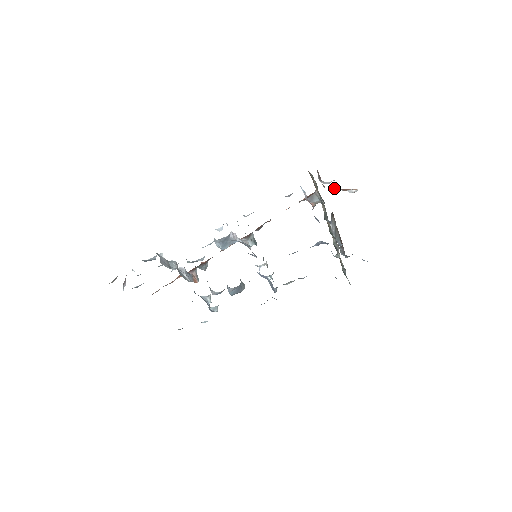
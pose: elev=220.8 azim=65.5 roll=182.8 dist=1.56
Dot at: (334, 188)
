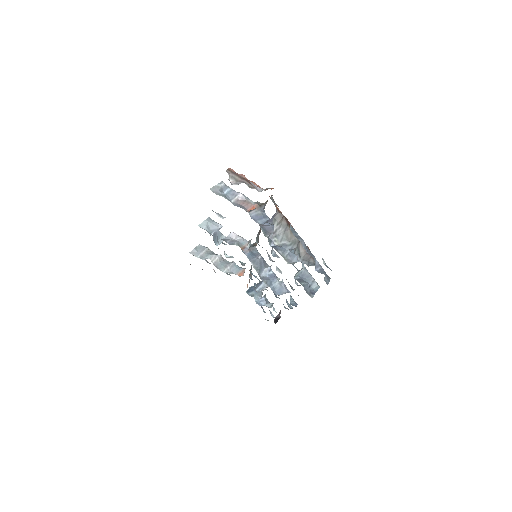
Dot at: occluded
